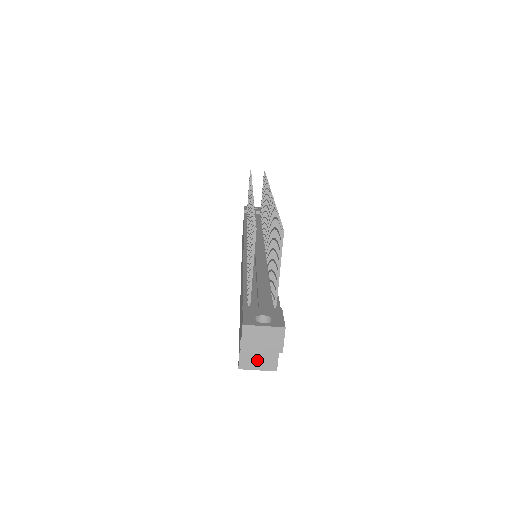
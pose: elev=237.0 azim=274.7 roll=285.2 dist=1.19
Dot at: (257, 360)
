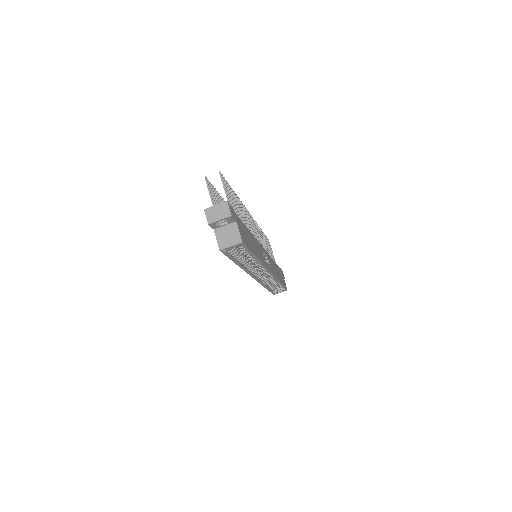
Dot at: (228, 240)
